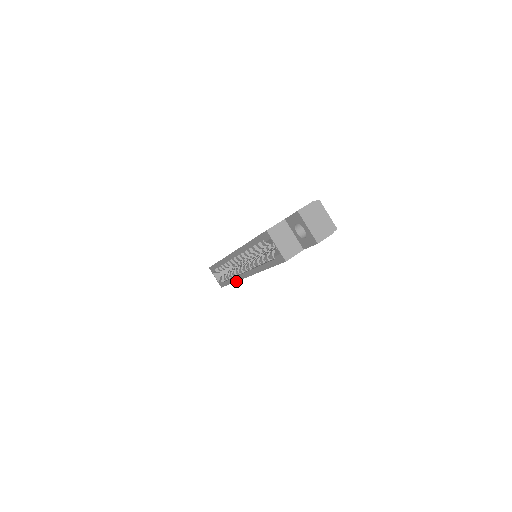
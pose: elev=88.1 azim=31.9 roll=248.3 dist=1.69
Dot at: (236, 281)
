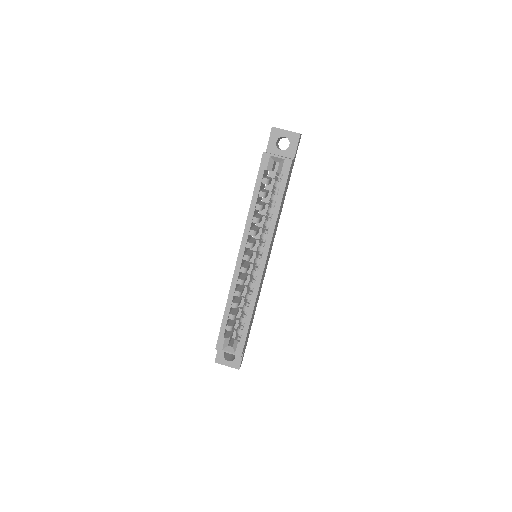
Dot at: (256, 298)
